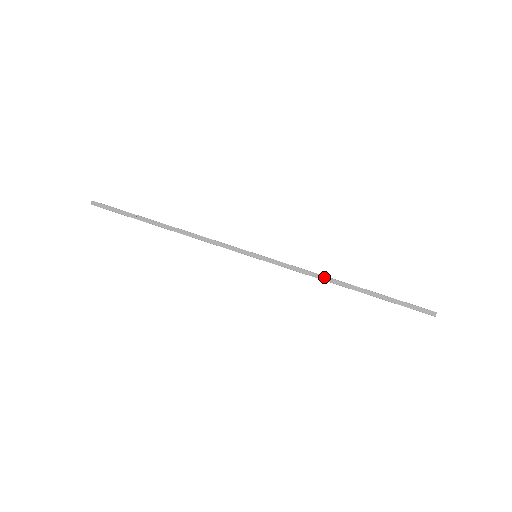
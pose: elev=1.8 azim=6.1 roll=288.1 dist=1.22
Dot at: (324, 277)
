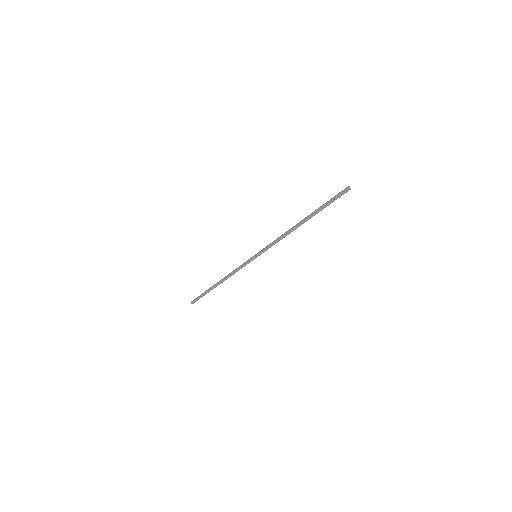
Dot at: (287, 232)
